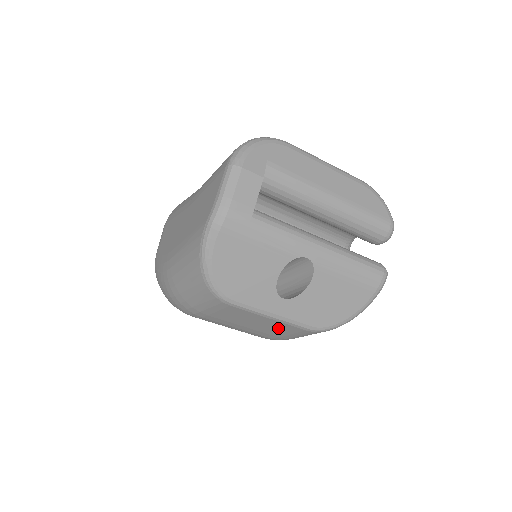
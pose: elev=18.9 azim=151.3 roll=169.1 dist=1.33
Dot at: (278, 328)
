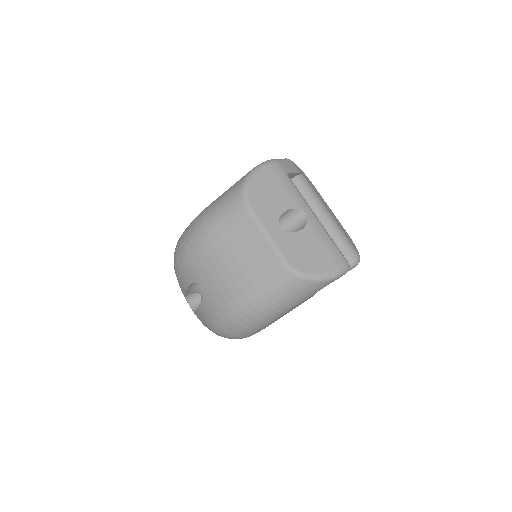
Dot at: (261, 260)
